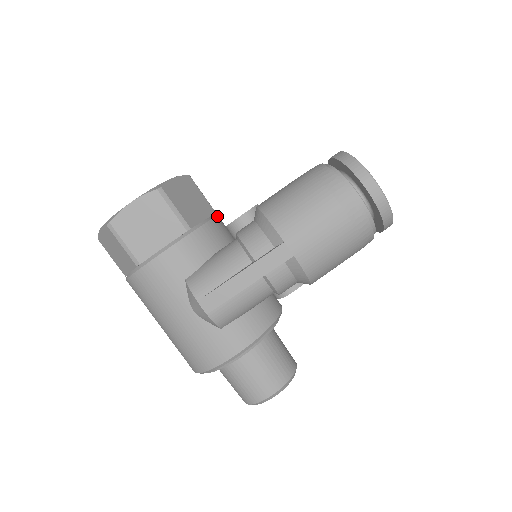
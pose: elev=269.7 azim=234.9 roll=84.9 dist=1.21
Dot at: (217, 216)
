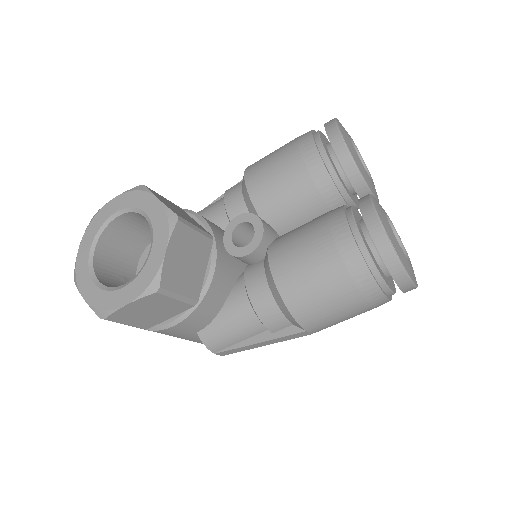
Dot at: (216, 250)
